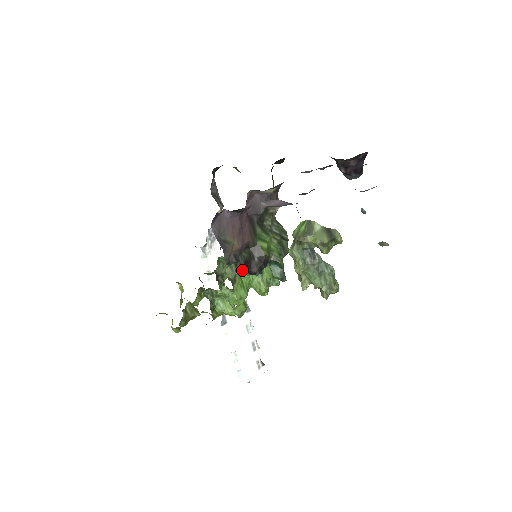
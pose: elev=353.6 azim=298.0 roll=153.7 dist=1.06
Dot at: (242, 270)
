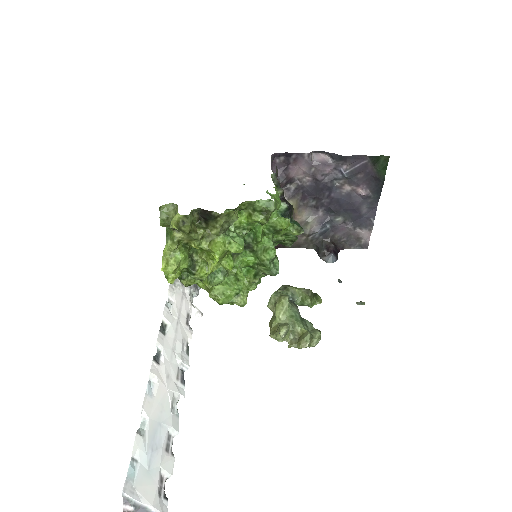
Dot at: (281, 190)
